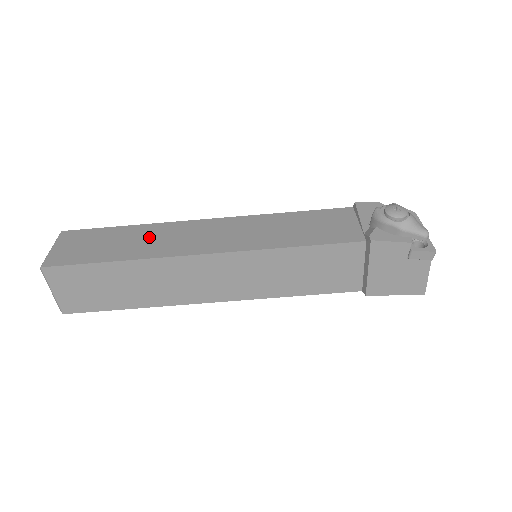
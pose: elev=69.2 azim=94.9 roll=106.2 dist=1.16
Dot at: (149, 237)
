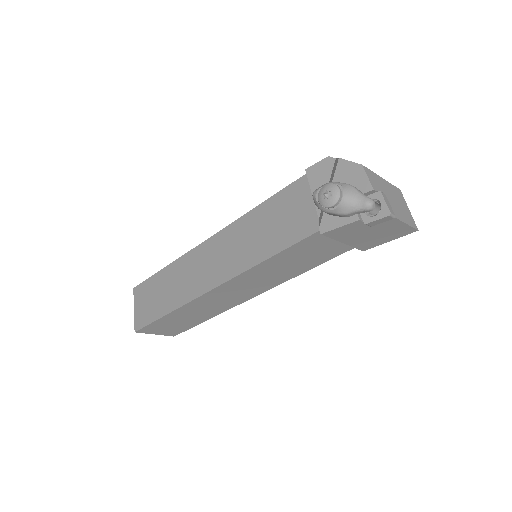
Dot at: (177, 279)
